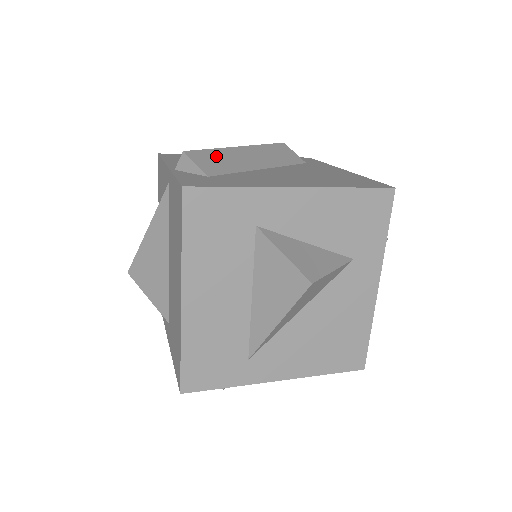
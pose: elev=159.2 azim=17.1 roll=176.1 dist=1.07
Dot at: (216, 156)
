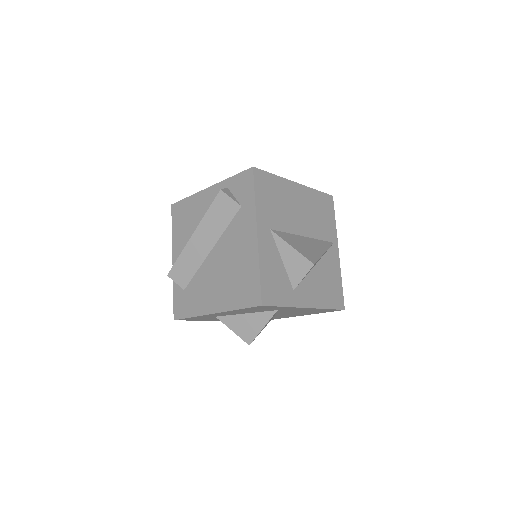
Dot at: (182, 264)
